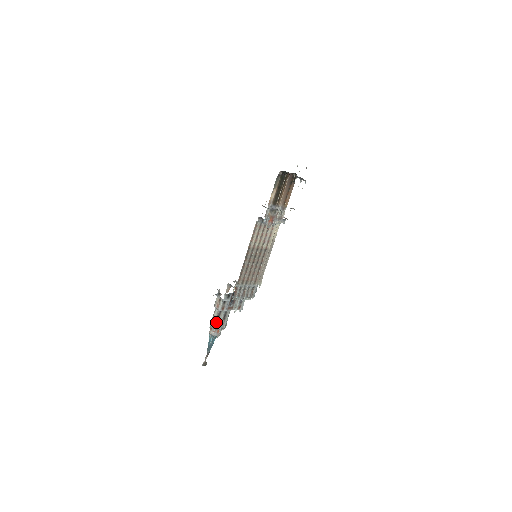
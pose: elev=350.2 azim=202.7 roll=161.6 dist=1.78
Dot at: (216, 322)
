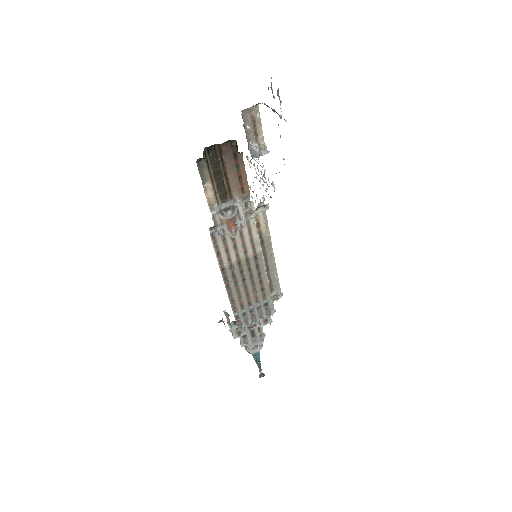
Dot at: (245, 342)
